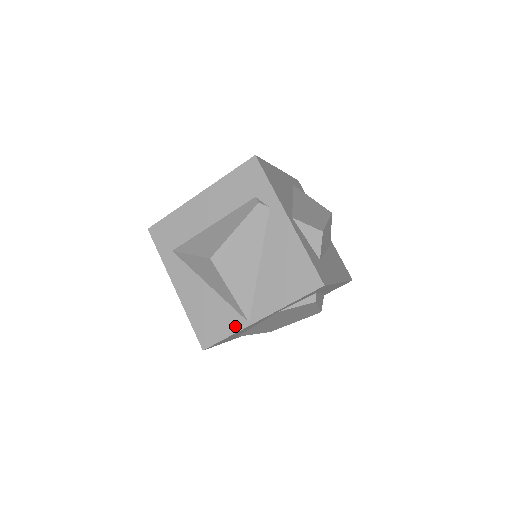
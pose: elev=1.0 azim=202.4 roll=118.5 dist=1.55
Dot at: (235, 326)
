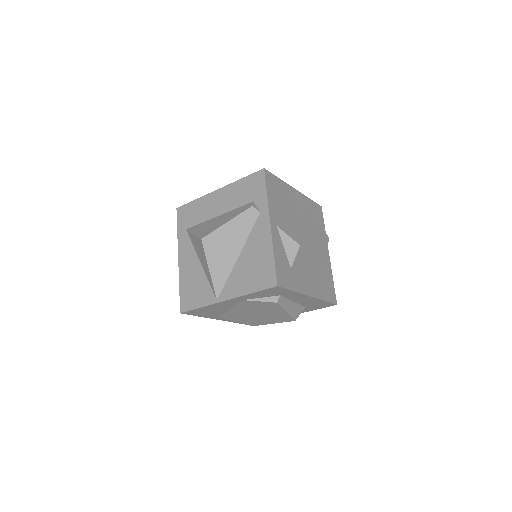
Dot at: (207, 300)
